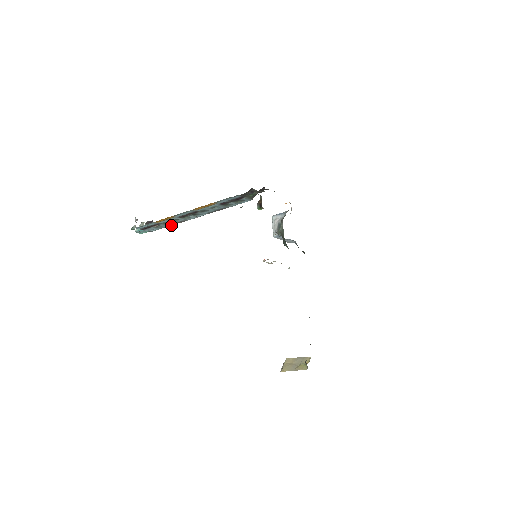
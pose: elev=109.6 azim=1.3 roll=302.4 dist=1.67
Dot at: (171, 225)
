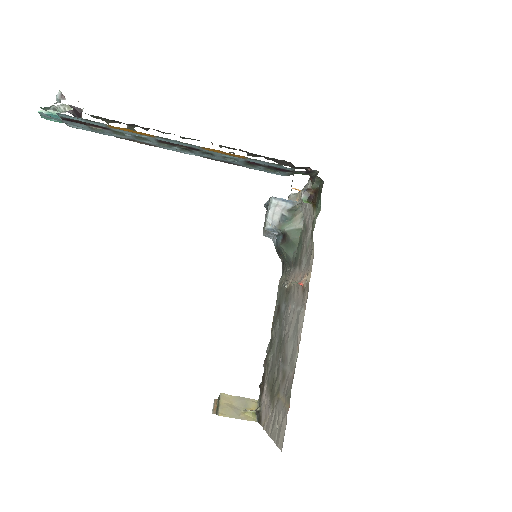
Dot at: (120, 137)
